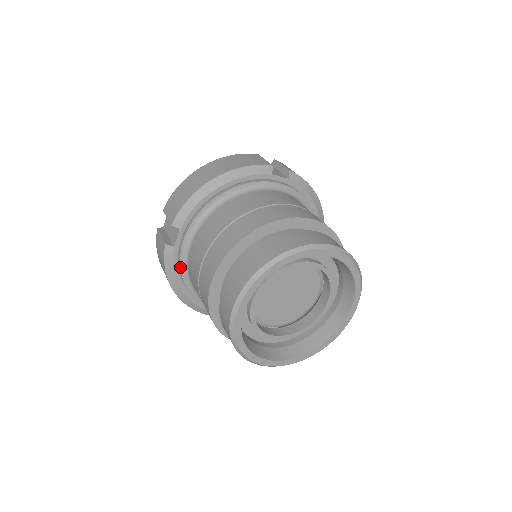
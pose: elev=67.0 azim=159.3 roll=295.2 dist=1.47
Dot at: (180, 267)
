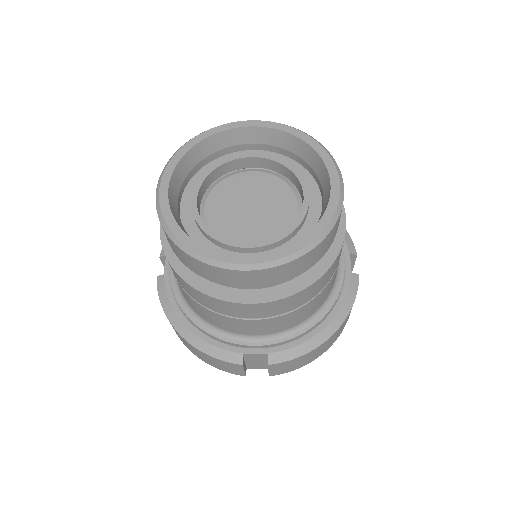
Dot at: (173, 292)
